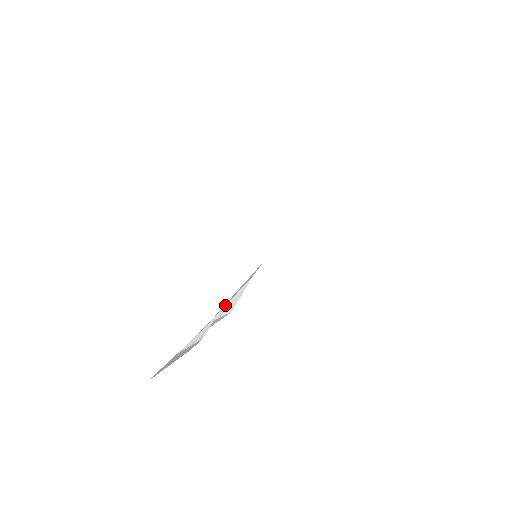
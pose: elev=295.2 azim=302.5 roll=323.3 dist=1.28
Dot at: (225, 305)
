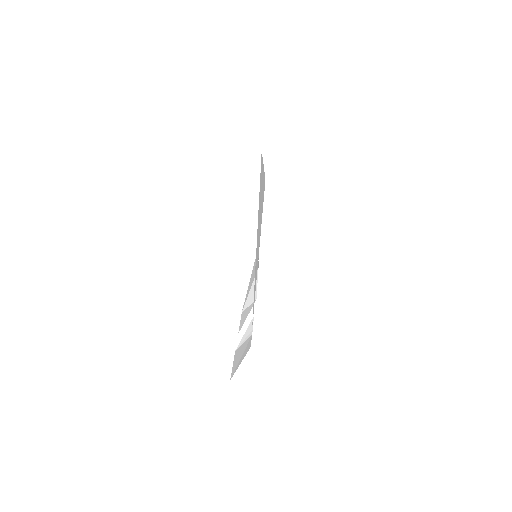
Dot at: (248, 296)
